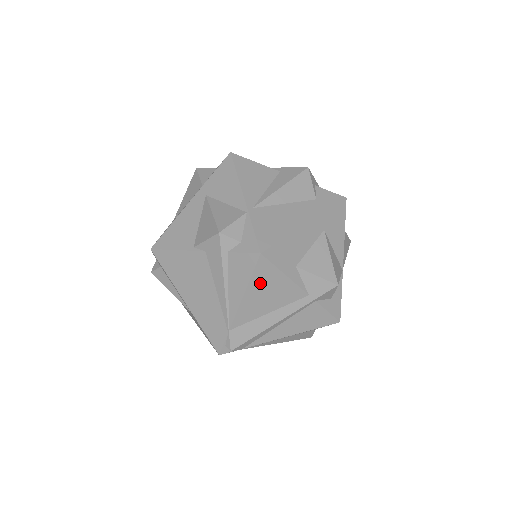
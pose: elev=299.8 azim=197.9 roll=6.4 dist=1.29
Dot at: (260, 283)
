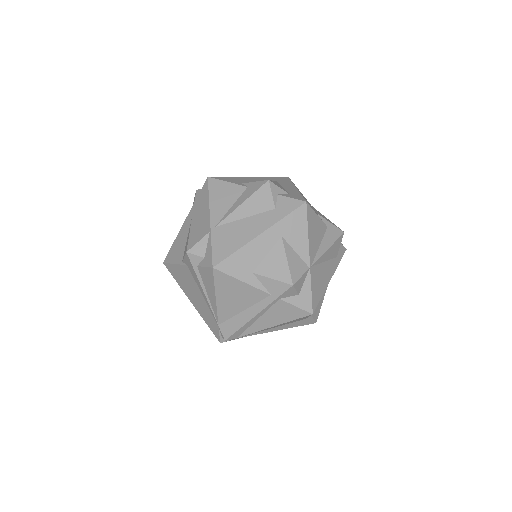
Dot at: (224, 289)
